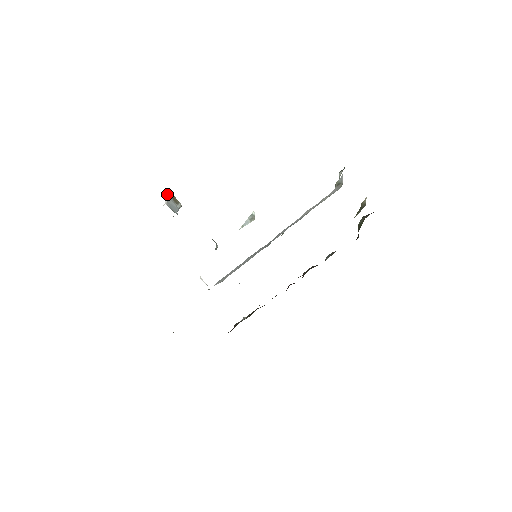
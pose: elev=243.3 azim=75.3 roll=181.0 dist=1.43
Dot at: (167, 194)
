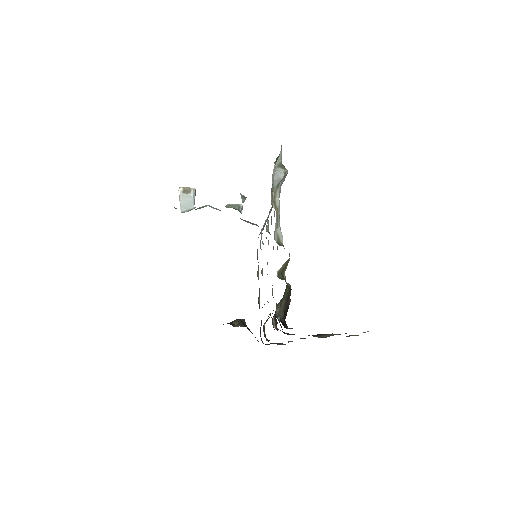
Dot at: occluded
